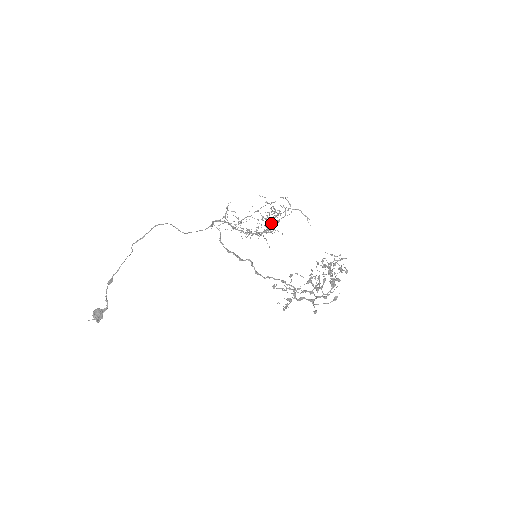
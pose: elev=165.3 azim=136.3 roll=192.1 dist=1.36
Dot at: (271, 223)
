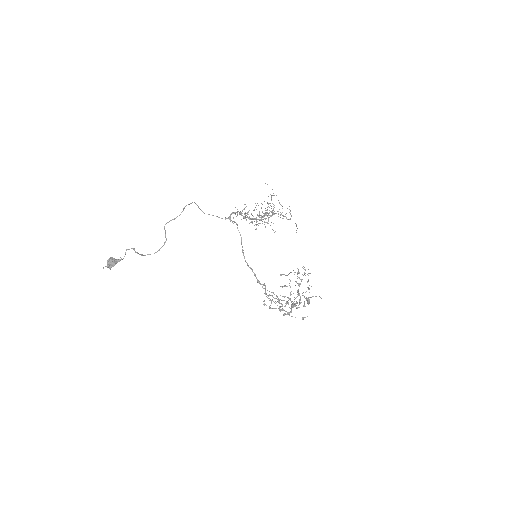
Dot at: occluded
